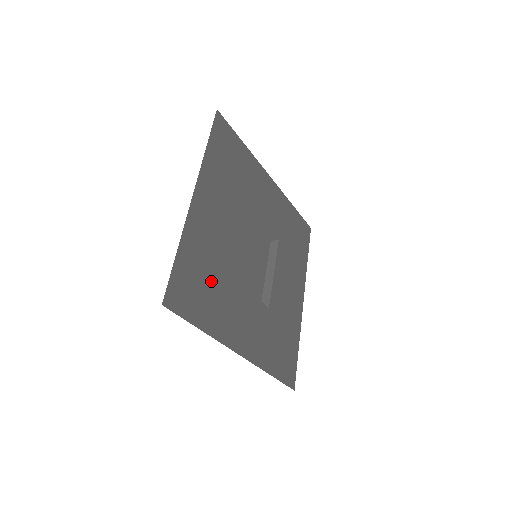
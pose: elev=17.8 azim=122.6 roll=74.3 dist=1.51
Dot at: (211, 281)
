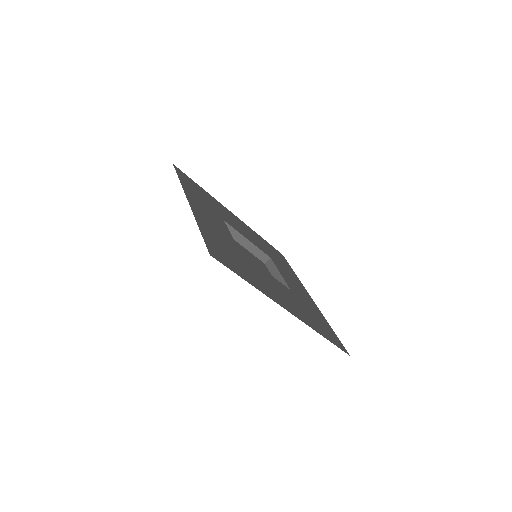
Dot at: (208, 202)
